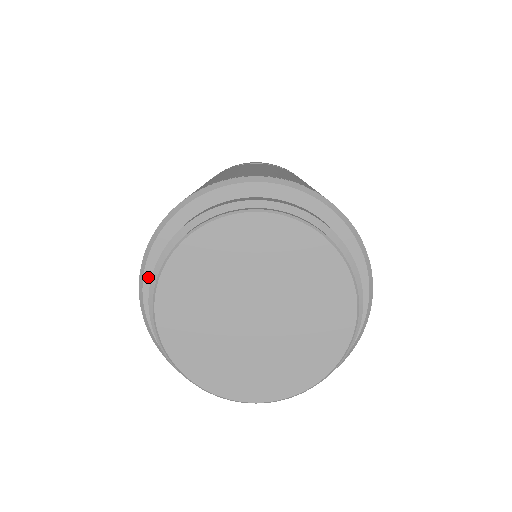
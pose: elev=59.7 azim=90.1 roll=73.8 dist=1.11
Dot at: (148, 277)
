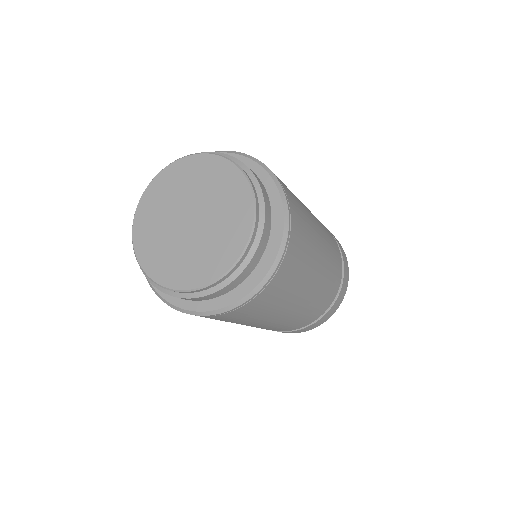
Dot at: occluded
